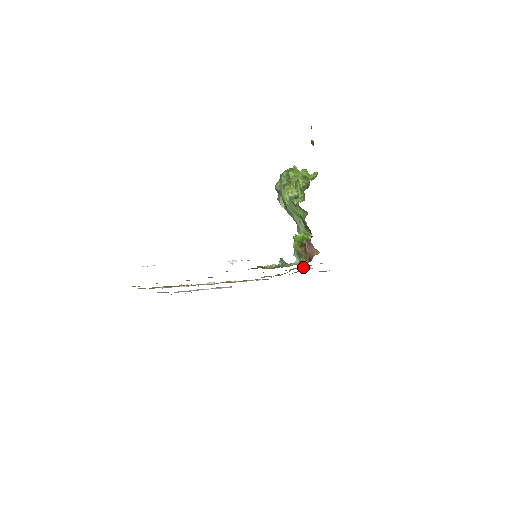
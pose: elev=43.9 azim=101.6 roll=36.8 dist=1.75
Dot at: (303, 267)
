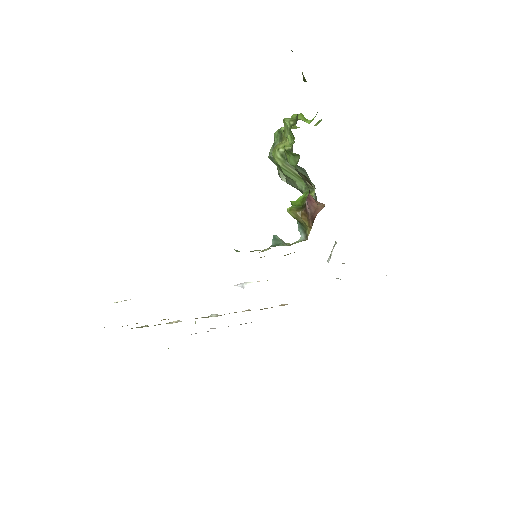
Dot at: occluded
